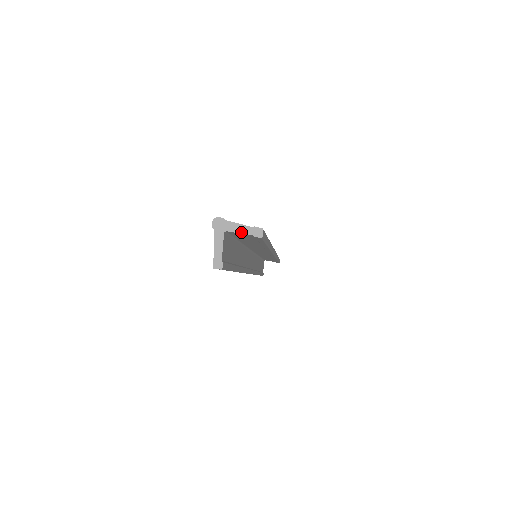
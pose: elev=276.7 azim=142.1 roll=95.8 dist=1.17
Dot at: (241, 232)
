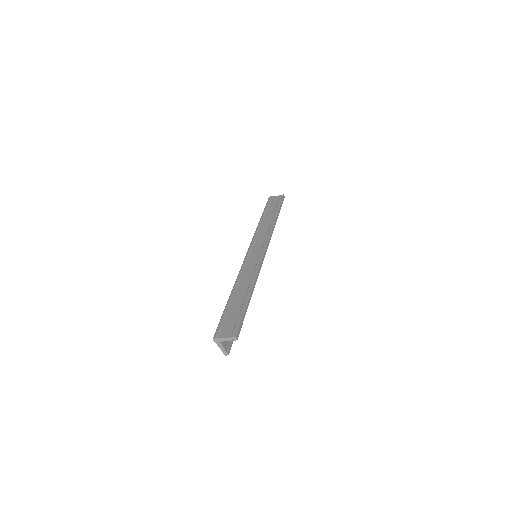
Dot at: (227, 340)
